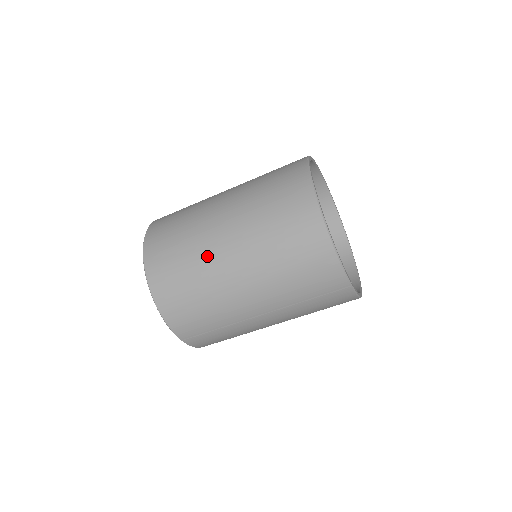
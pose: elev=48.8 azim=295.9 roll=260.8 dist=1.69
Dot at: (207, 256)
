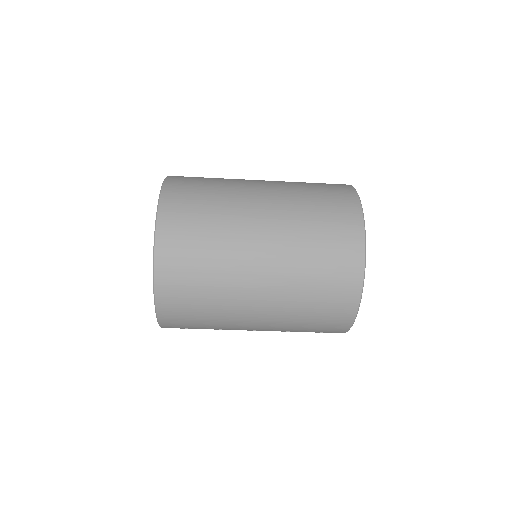
Dot at: (234, 282)
